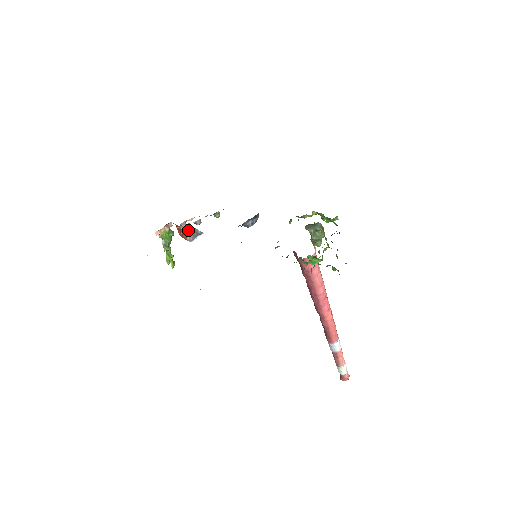
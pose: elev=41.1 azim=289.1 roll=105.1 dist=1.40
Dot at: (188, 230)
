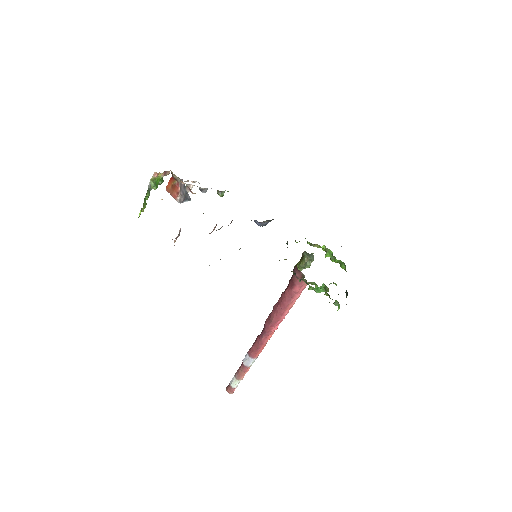
Dot at: occluded
